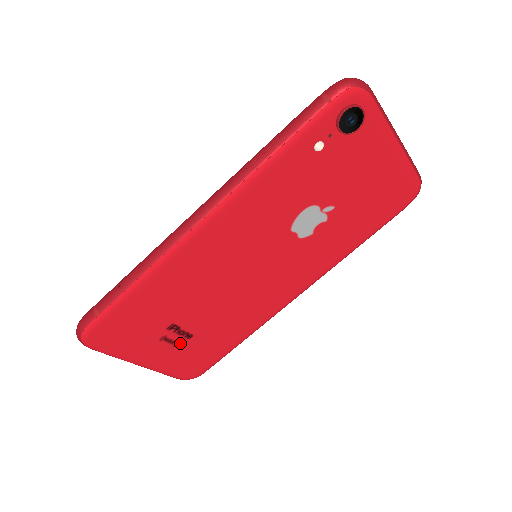
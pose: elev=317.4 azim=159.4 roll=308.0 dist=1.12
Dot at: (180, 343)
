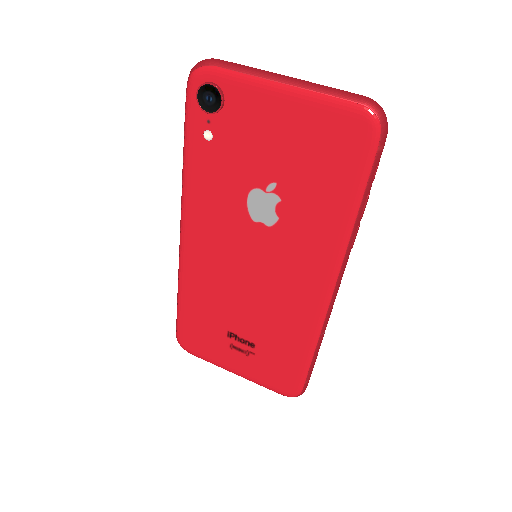
Dot at: (250, 352)
